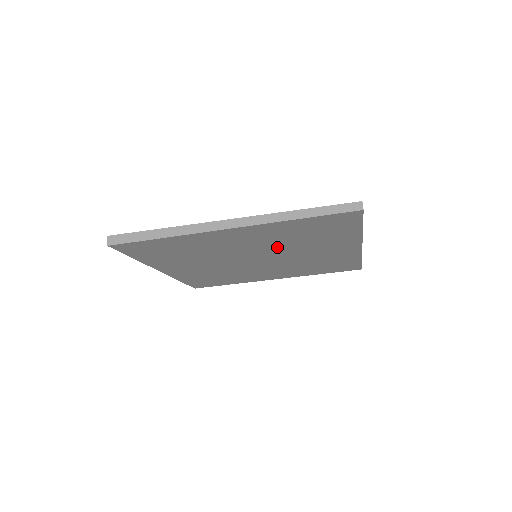
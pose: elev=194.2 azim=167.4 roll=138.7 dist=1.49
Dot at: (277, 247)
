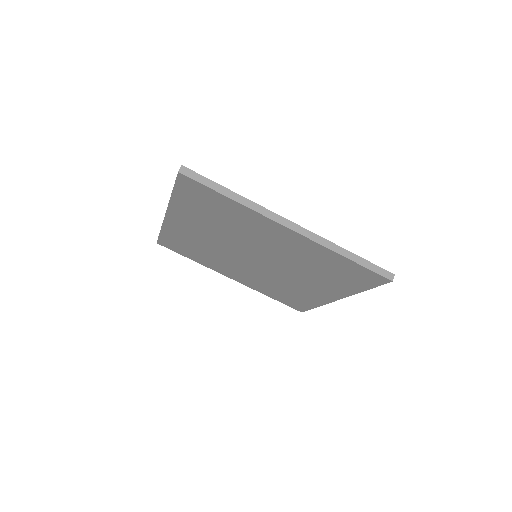
Dot at: (232, 237)
